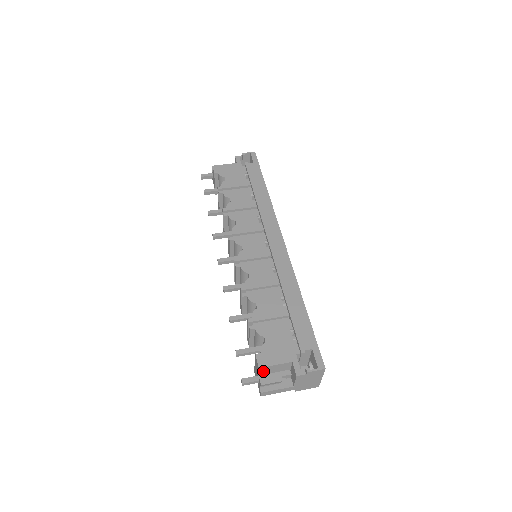
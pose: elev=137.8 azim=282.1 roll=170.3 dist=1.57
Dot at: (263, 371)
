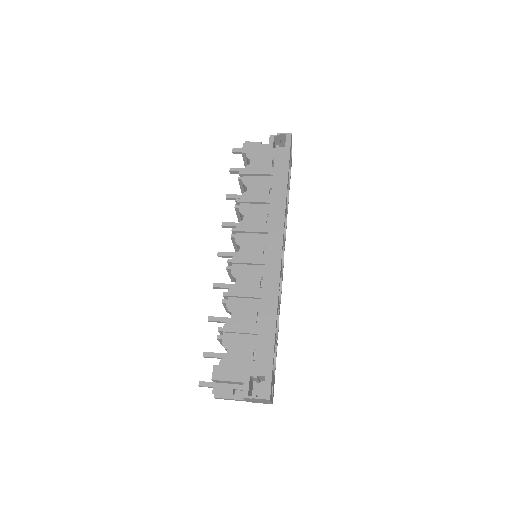
Dot at: (218, 381)
